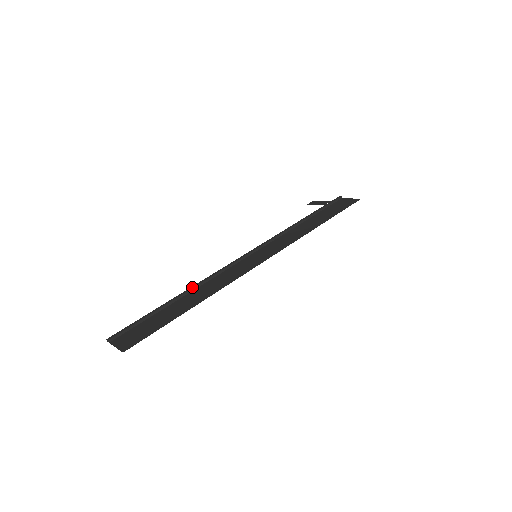
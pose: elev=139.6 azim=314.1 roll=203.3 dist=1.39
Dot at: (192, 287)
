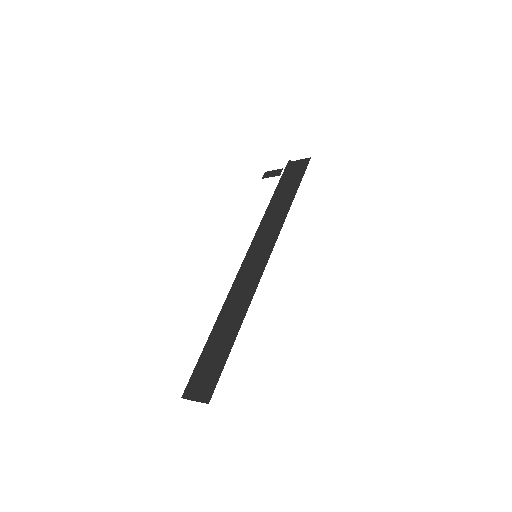
Dot at: (221, 312)
